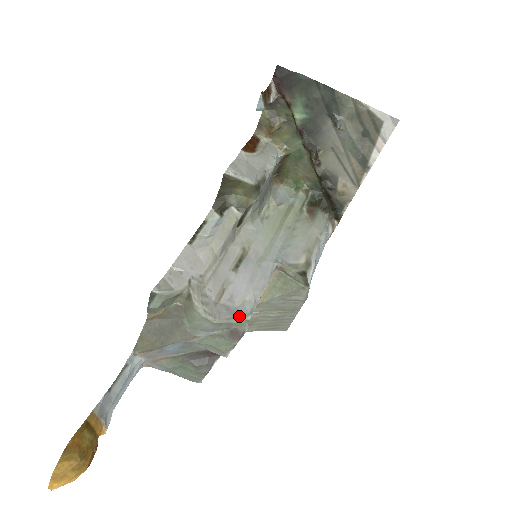
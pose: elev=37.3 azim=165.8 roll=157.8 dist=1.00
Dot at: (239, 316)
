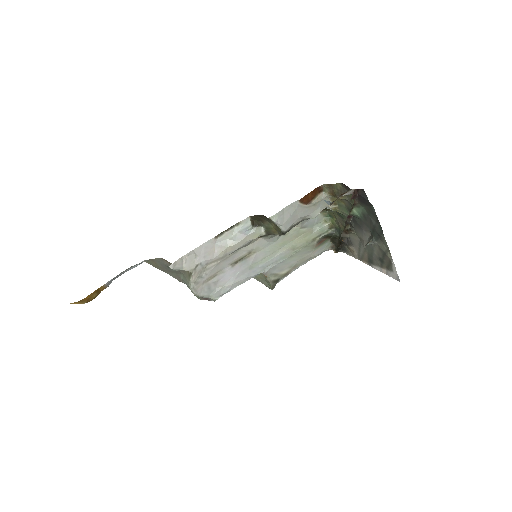
Dot at: (212, 296)
